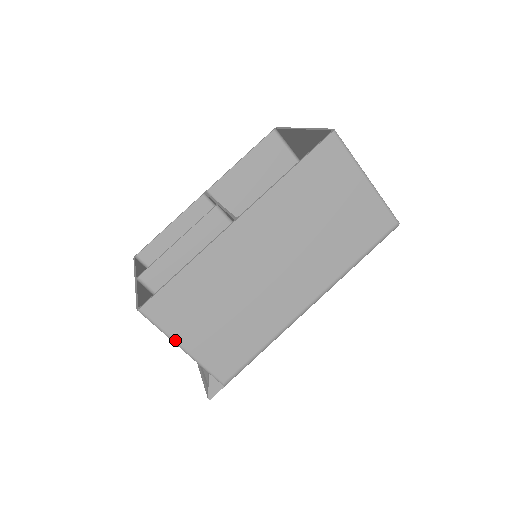
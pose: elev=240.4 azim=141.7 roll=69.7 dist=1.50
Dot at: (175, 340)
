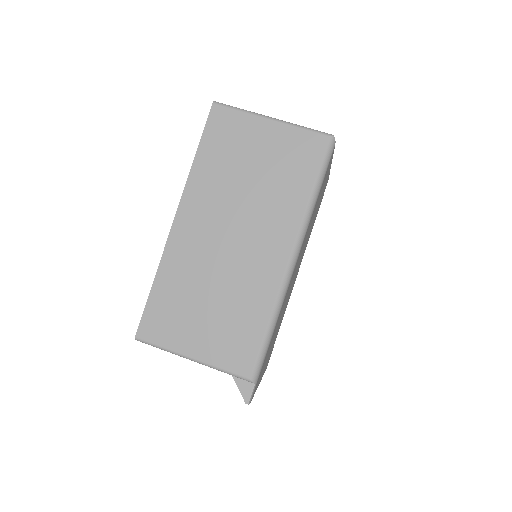
Dot at: (179, 353)
